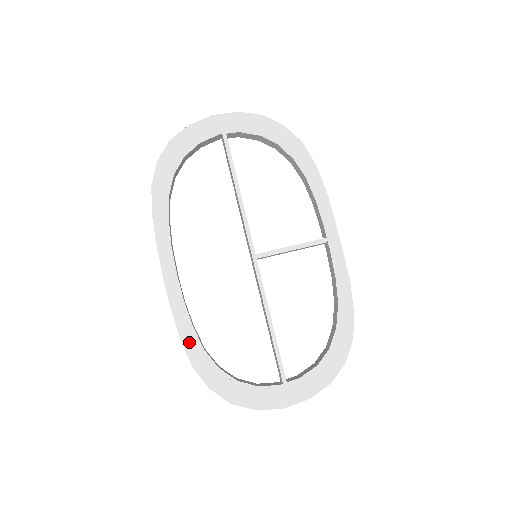
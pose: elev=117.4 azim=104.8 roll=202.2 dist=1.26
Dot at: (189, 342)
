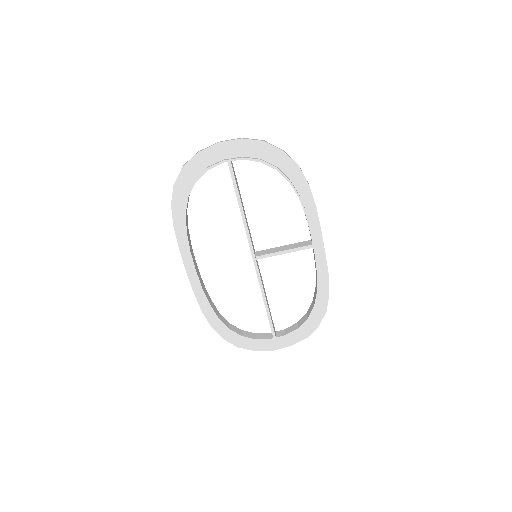
Dot at: (207, 312)
